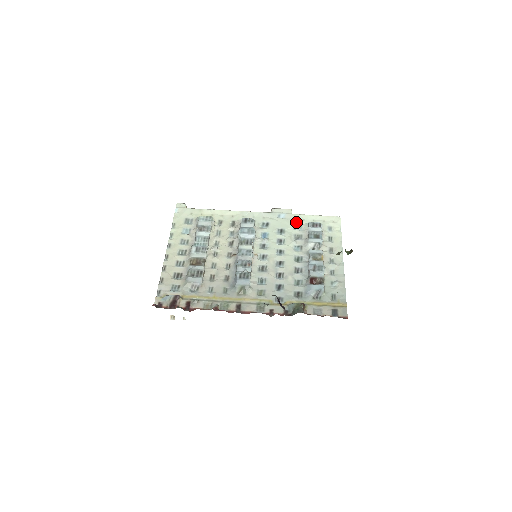
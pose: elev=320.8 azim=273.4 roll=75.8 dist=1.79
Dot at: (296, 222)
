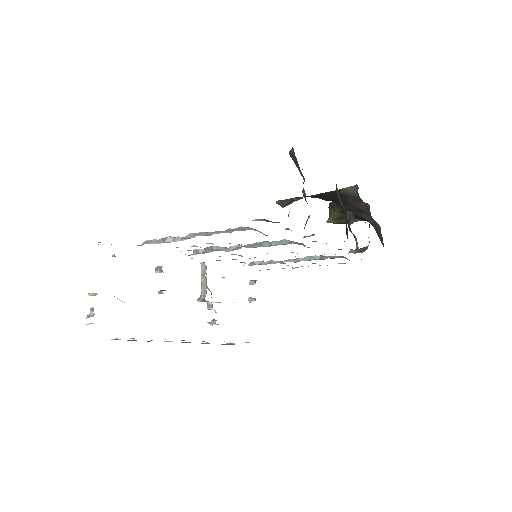
Dot at: occluded
